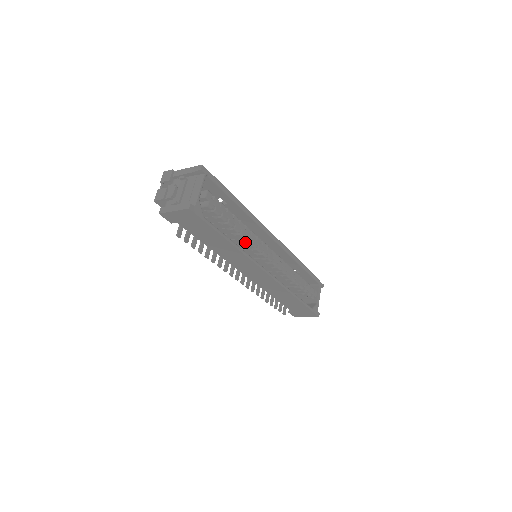
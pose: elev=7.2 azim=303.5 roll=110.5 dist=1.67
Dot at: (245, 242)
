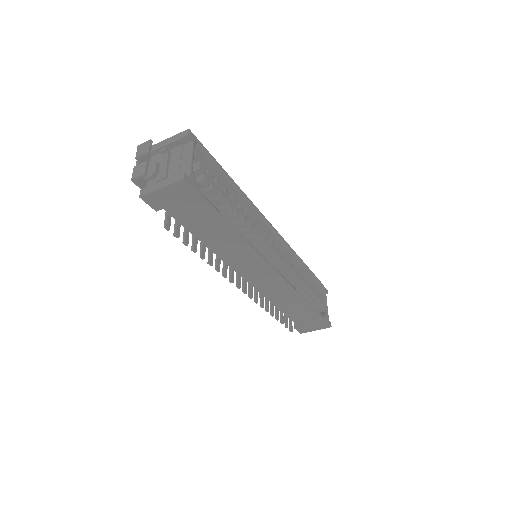
Dot at: (247, 233)
